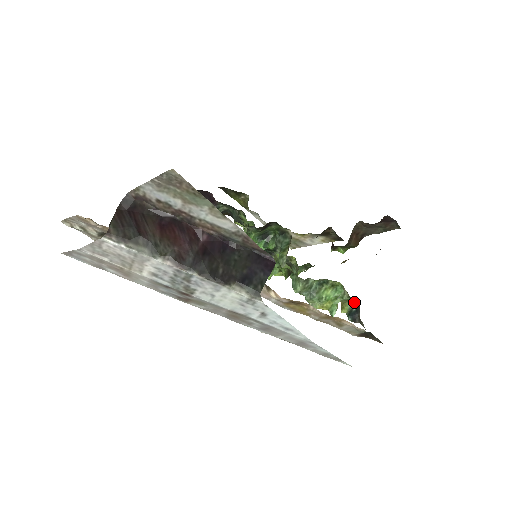
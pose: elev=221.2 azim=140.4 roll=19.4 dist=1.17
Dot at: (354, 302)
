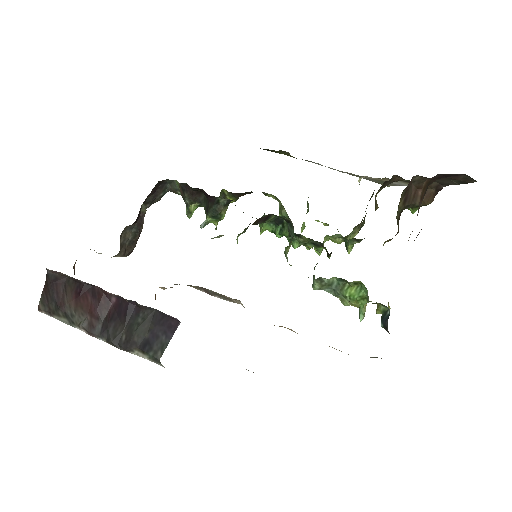
Dot at: occluded
